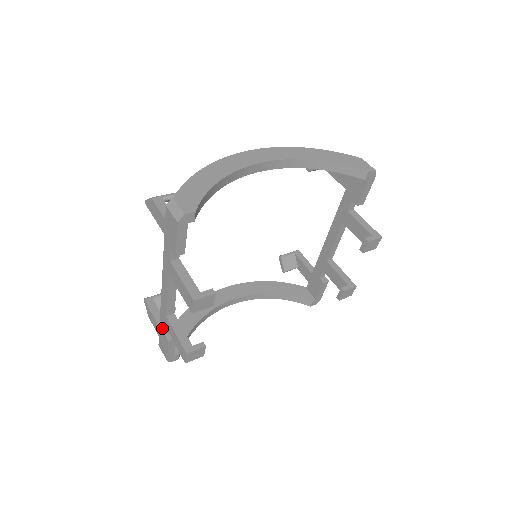
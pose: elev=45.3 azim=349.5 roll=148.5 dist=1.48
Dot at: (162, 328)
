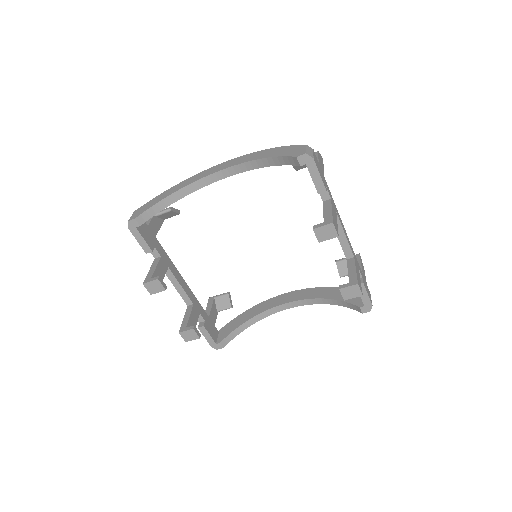
Dot at: occluded
